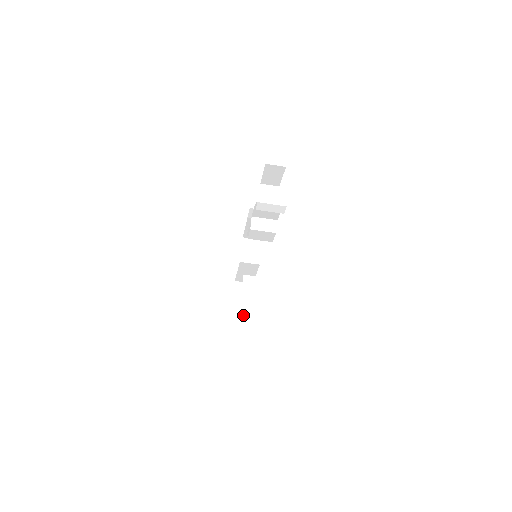
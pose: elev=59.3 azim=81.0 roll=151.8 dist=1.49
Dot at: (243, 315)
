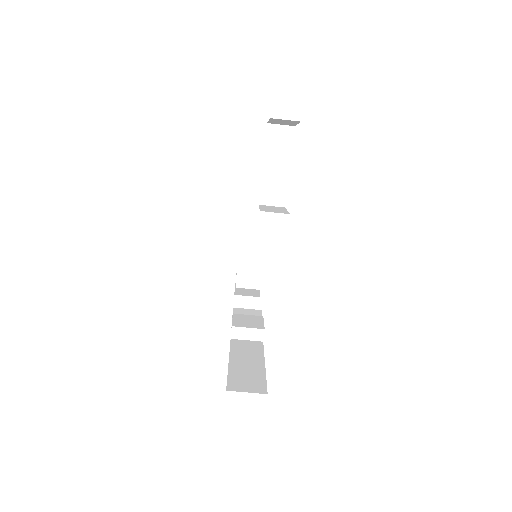
Dot at: occluded
